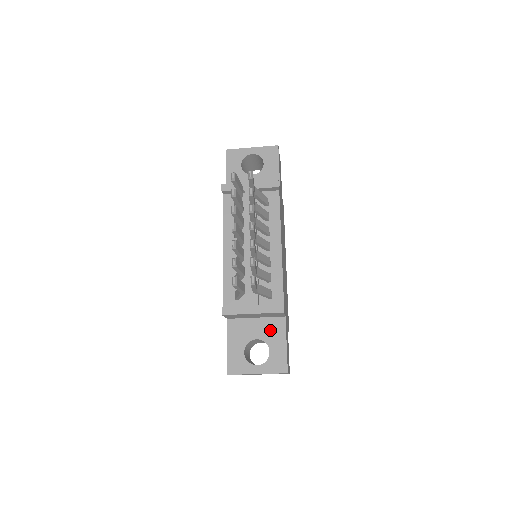
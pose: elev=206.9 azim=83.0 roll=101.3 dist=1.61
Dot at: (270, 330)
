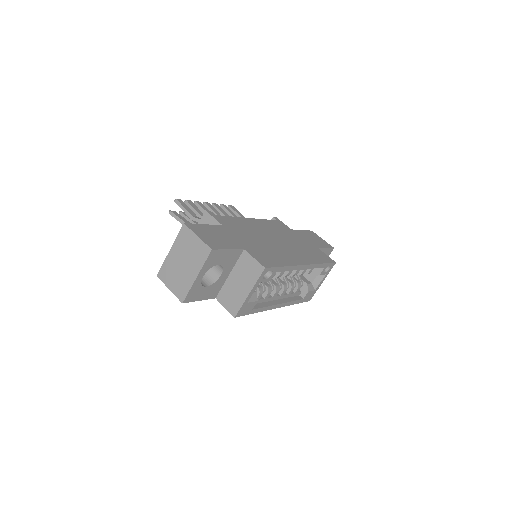
Dot at: occluded
